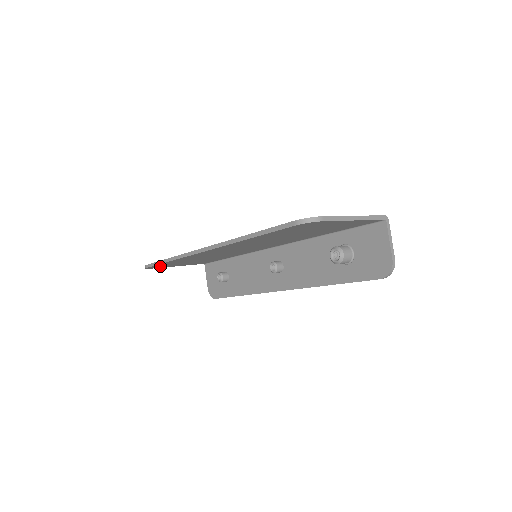
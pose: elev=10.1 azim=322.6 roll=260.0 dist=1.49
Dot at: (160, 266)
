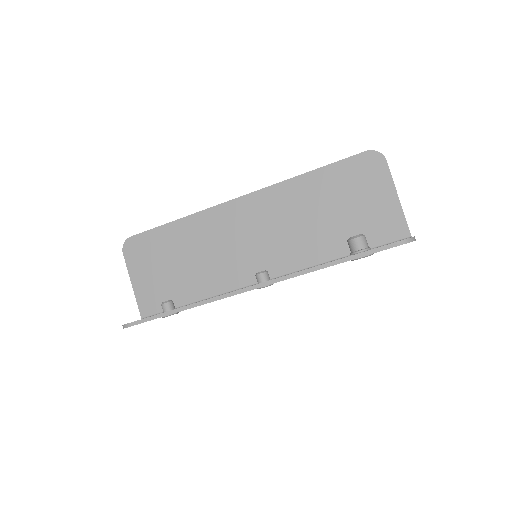
Dot at: (138, 249)
